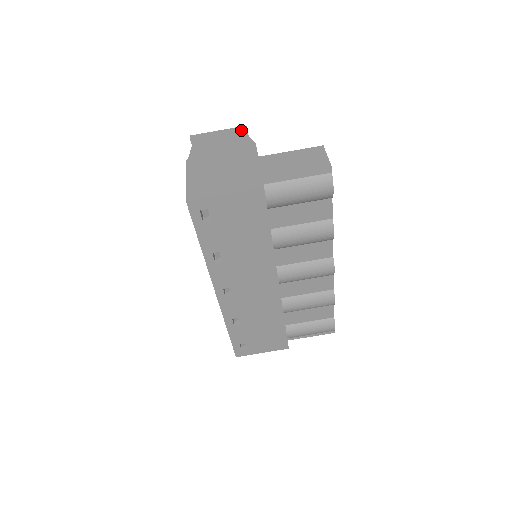
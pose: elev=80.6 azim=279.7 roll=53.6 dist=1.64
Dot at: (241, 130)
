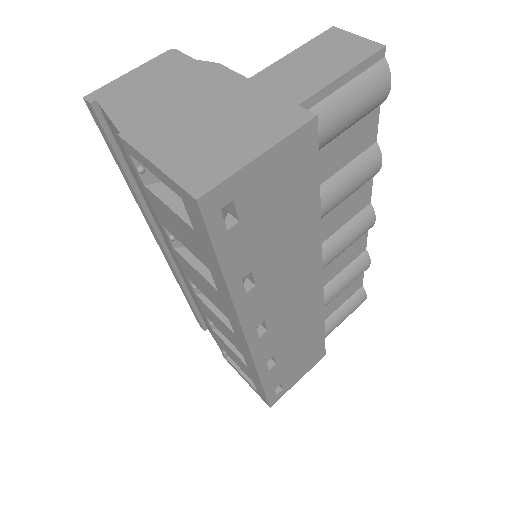
Dot at: (171, 56)
